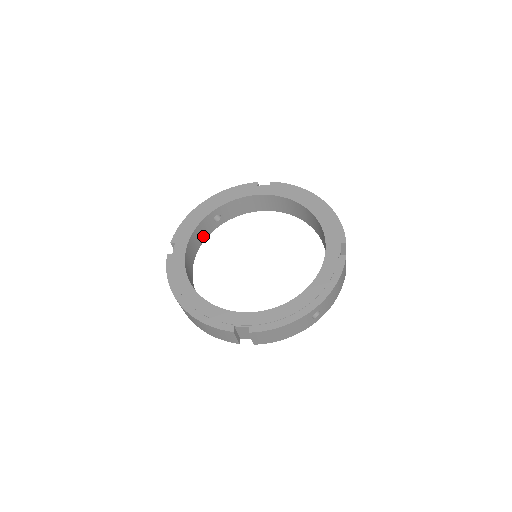
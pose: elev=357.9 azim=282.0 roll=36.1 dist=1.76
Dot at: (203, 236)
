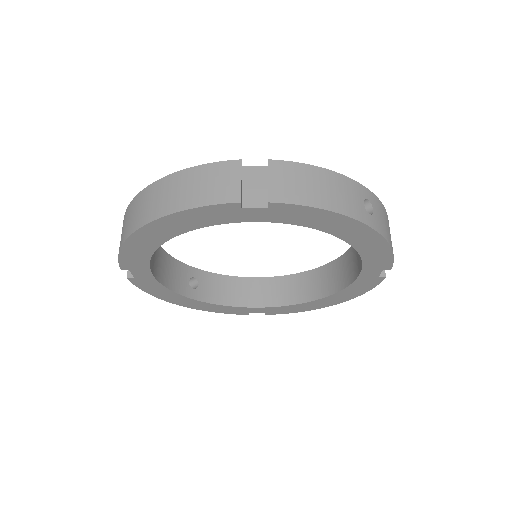
Dot at: (170, 282)
